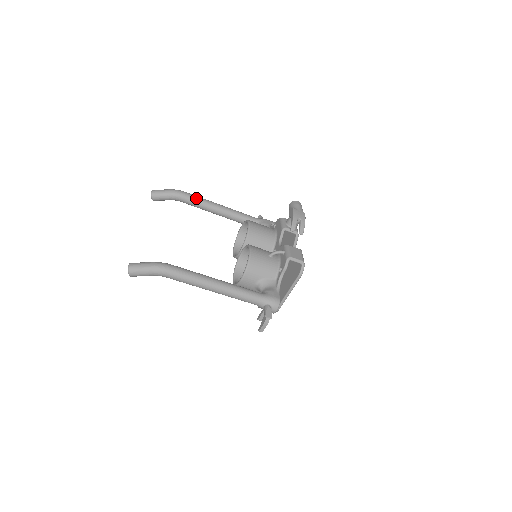
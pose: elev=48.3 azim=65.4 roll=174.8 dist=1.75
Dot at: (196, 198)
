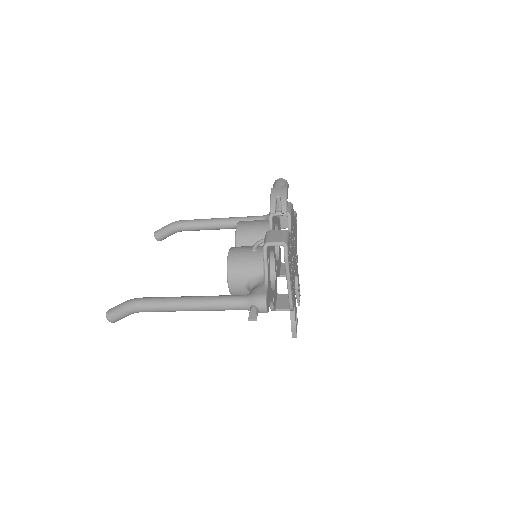
Dot at: (193, 222)
